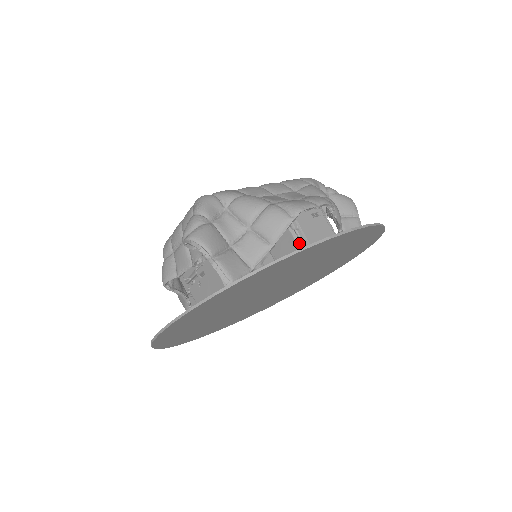
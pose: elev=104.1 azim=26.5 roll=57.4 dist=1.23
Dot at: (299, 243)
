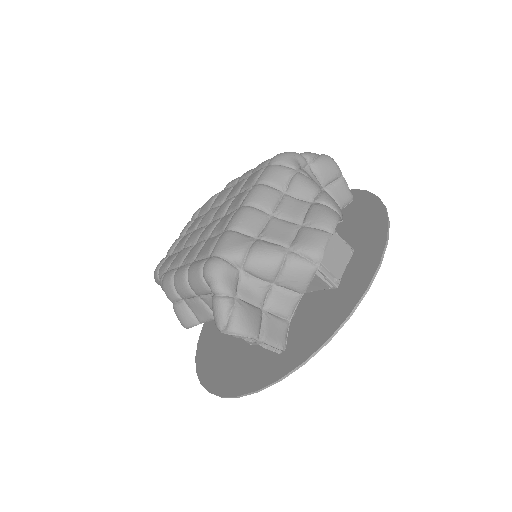
Dot at: (326, 280)
